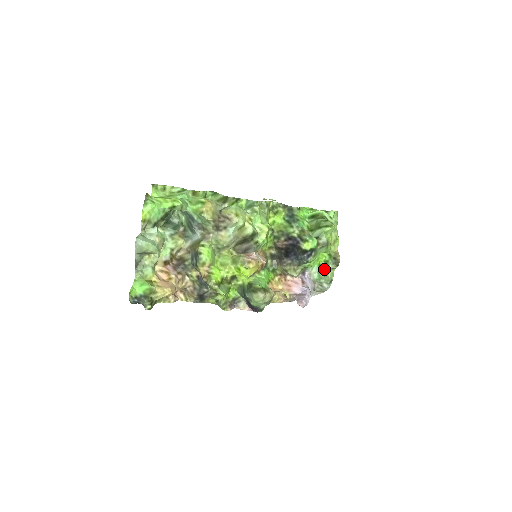
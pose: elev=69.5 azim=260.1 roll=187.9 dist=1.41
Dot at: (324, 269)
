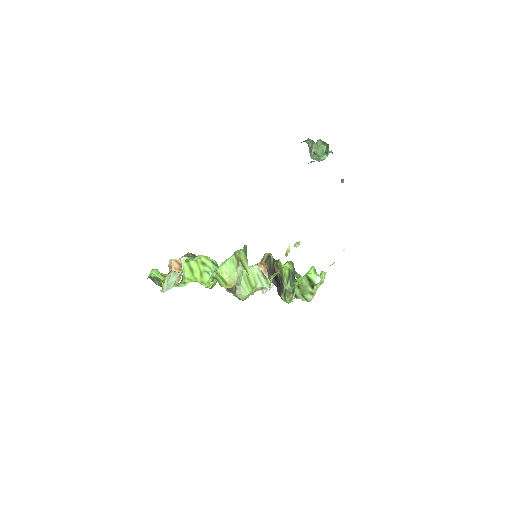
Dot at: (296, 276)
